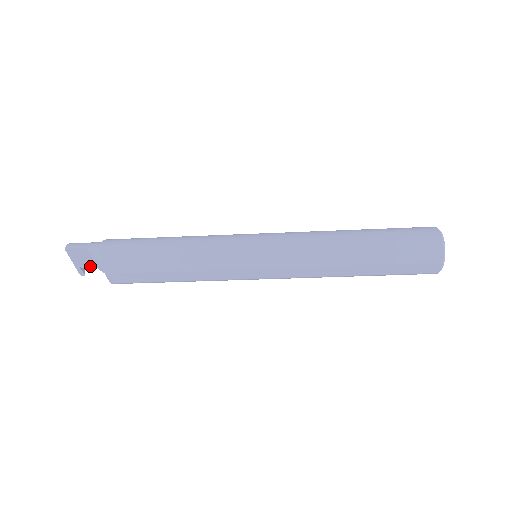
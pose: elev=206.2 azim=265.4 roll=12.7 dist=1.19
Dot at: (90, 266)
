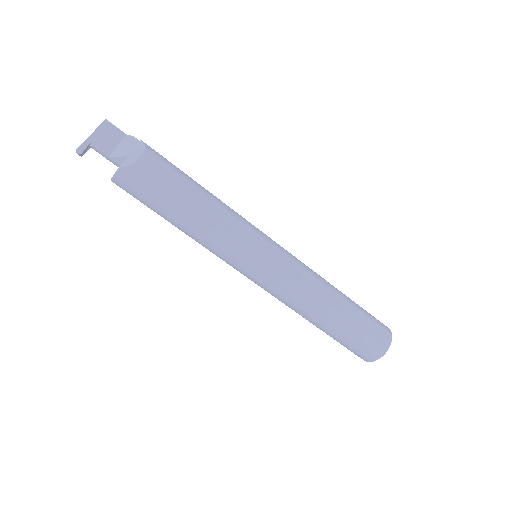
Dot at: (102, 151)
